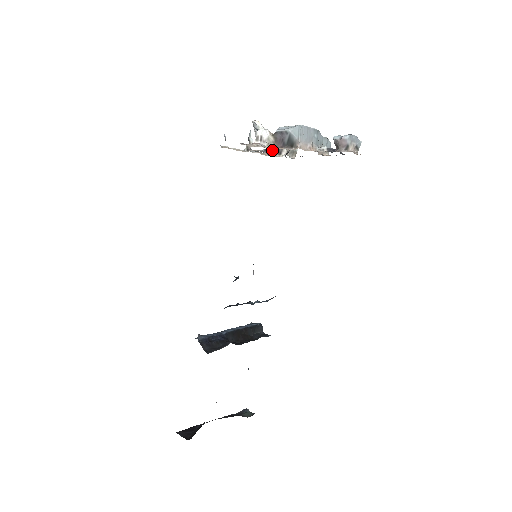
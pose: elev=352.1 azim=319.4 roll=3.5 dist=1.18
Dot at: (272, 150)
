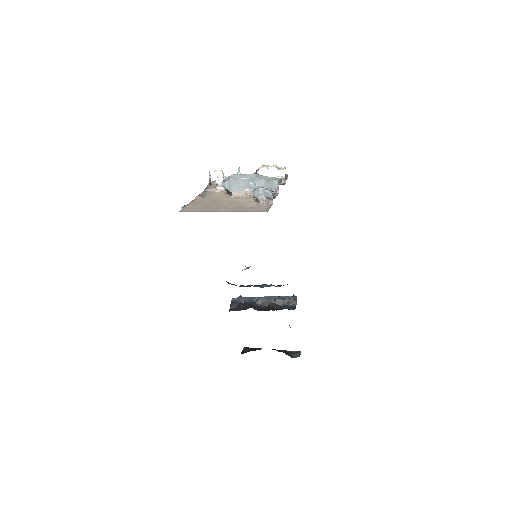
Dot at: occluded
